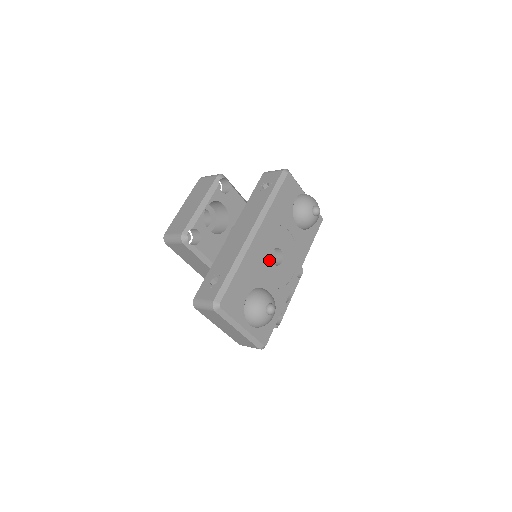
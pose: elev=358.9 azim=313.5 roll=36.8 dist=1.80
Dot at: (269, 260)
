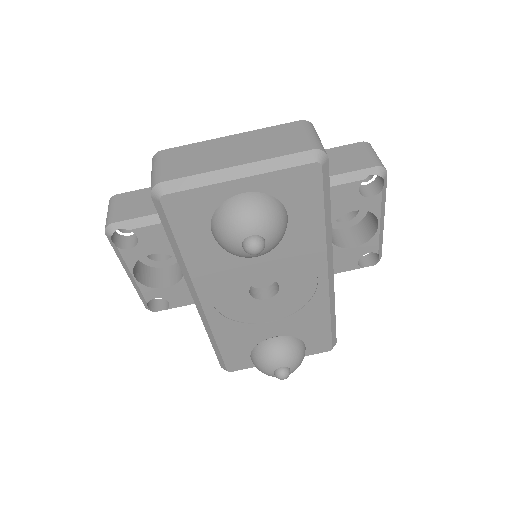
Dot at: (254, 302)
